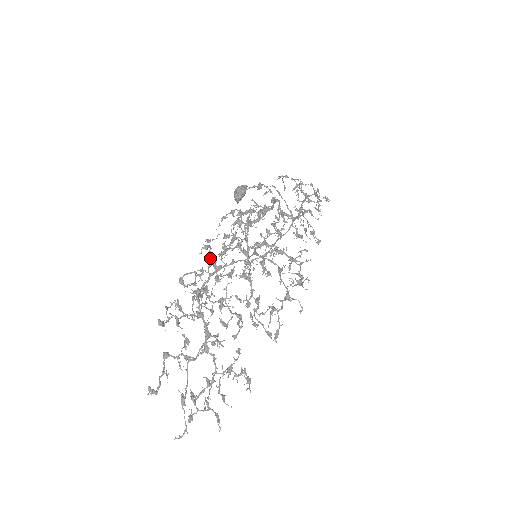
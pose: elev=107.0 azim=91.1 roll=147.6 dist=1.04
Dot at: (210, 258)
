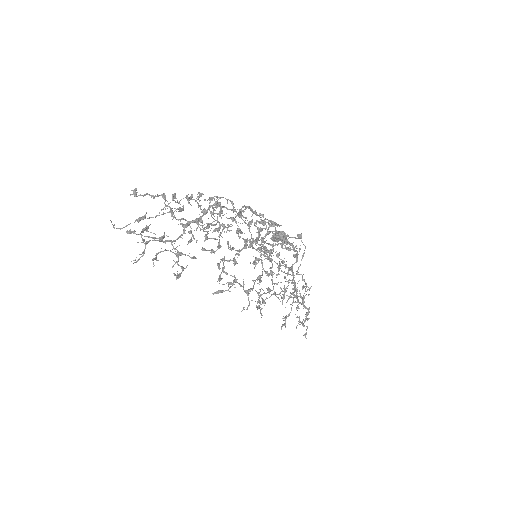
Dot at: (242, 207)
